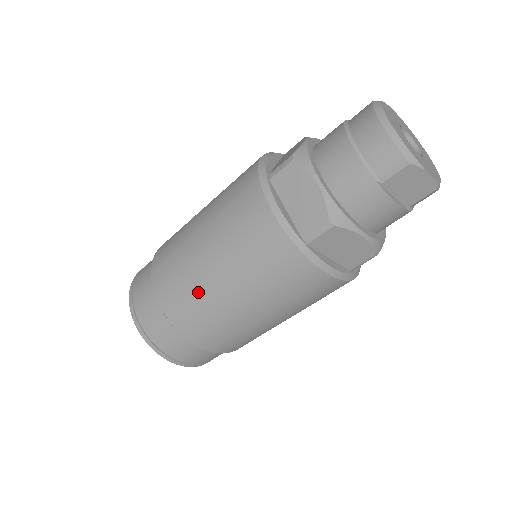
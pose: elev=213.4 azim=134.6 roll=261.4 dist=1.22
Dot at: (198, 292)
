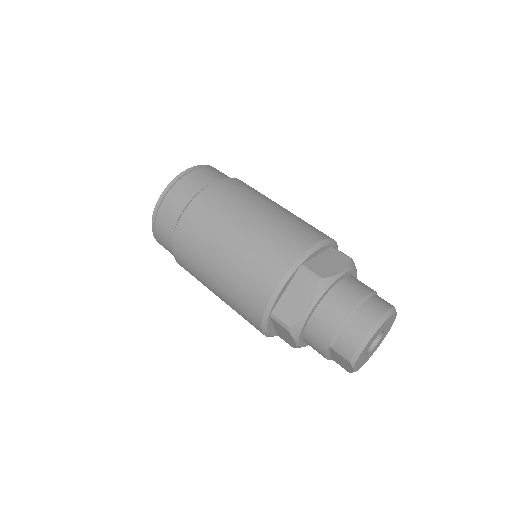
Dot at: (203, 249)
